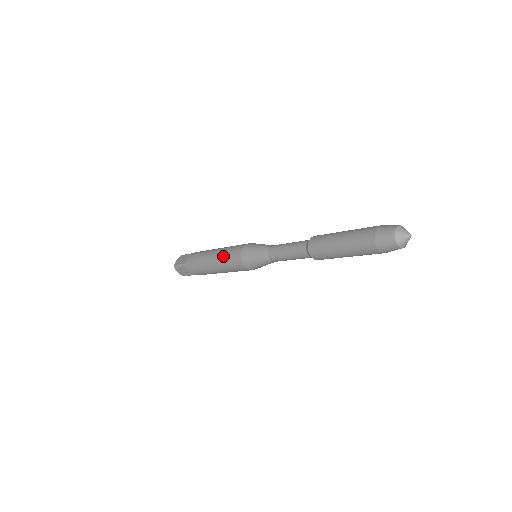
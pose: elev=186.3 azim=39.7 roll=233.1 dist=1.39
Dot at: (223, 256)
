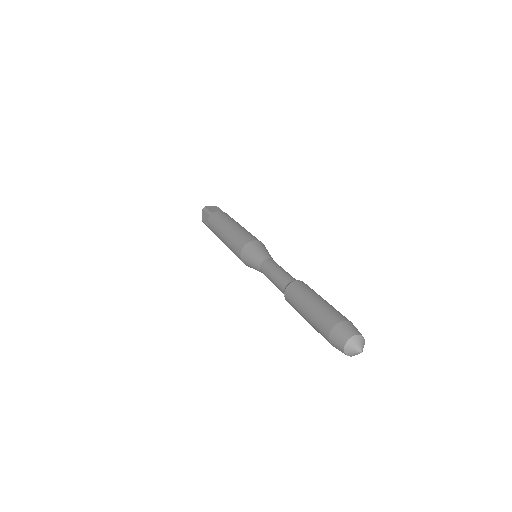
Dot at: (237, 232)
